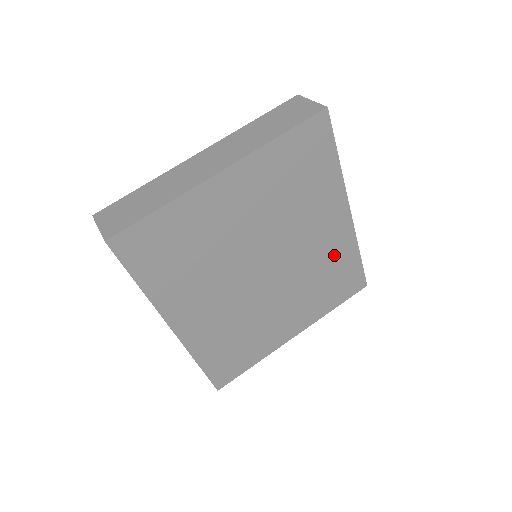
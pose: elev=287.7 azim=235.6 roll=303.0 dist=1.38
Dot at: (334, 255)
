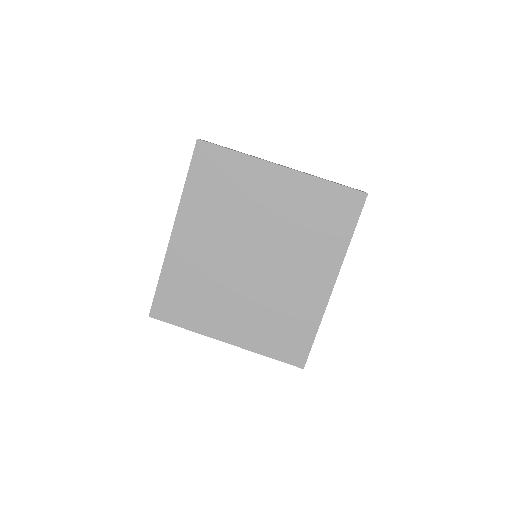
Dot at: (300, 307)
